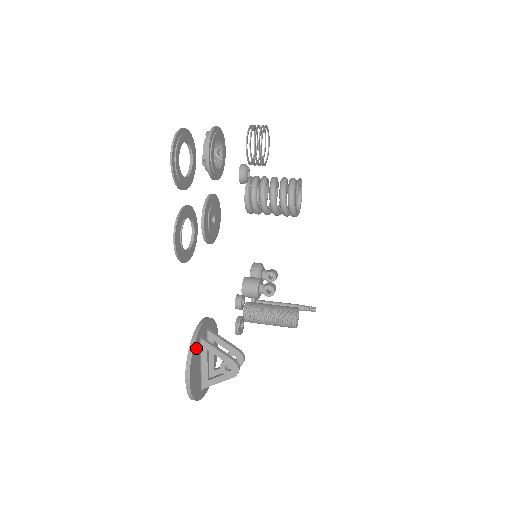
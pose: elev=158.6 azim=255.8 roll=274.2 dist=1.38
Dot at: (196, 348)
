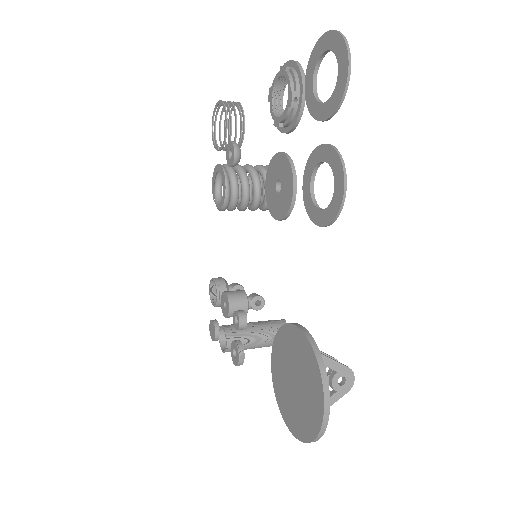
Dot at: occluded
